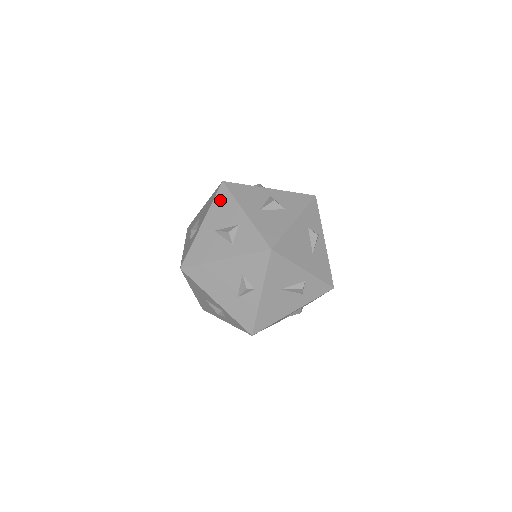
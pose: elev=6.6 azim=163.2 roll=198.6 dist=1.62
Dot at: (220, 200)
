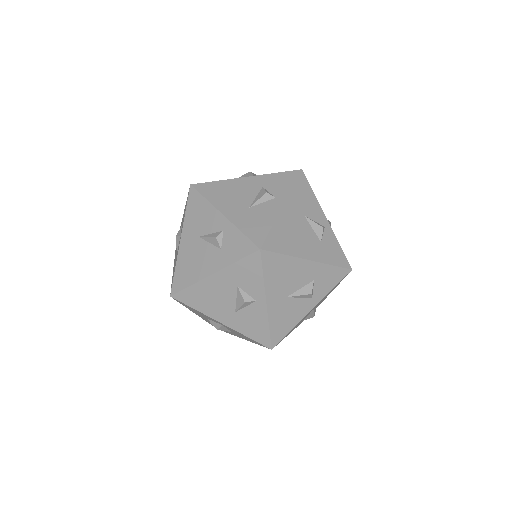
Dot at: occluded
